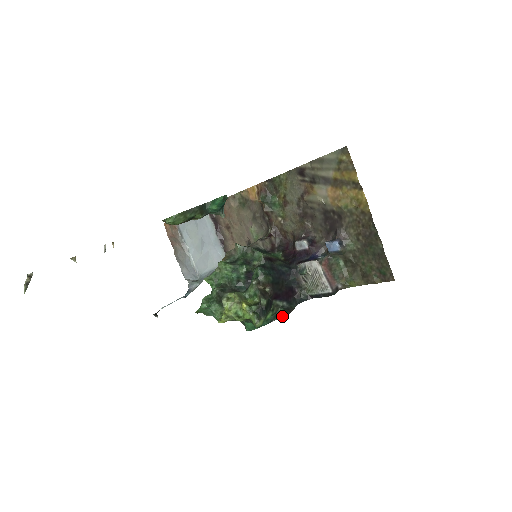
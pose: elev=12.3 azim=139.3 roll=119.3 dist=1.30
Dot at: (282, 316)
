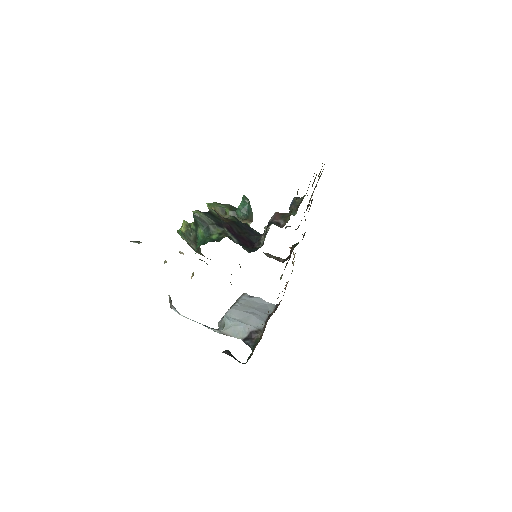
Dot at: (223, 237)
